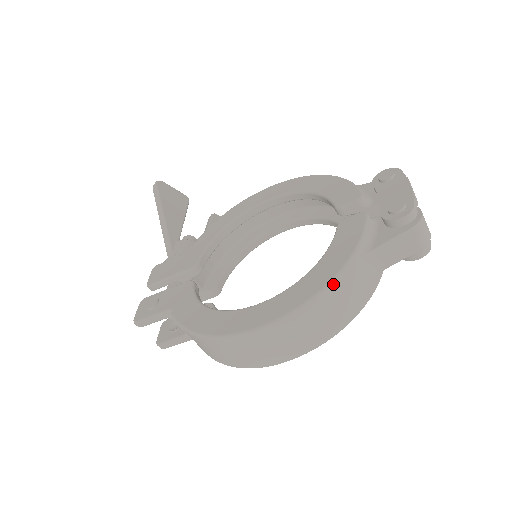
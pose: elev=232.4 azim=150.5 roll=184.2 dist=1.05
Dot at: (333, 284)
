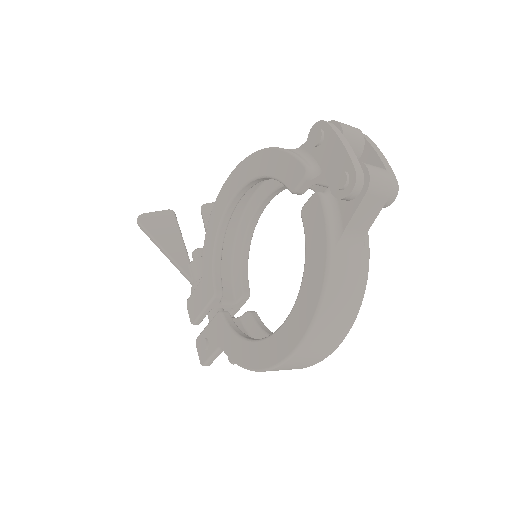
Dot at: (326, 290)
